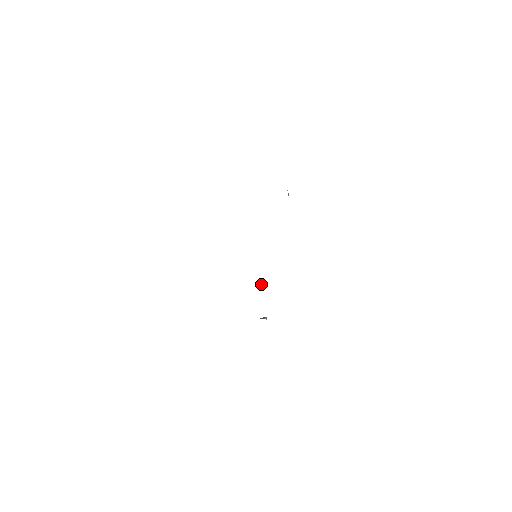
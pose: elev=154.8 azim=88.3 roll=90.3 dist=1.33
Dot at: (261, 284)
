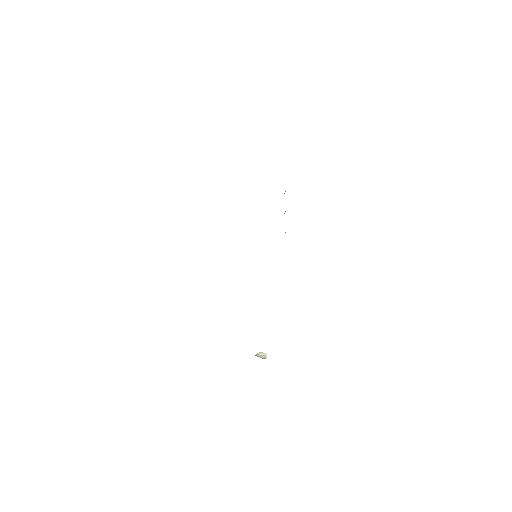
Dot at: (261, 352)
